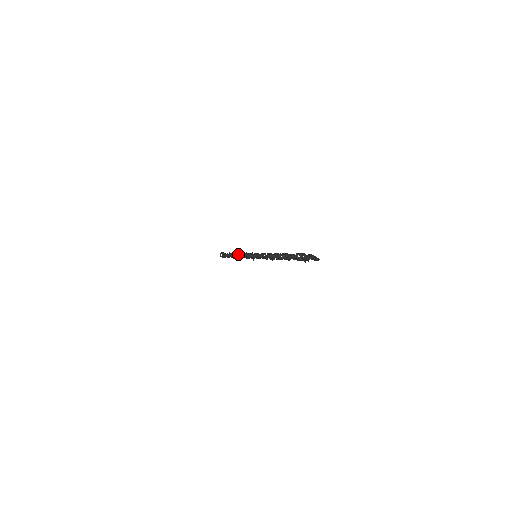
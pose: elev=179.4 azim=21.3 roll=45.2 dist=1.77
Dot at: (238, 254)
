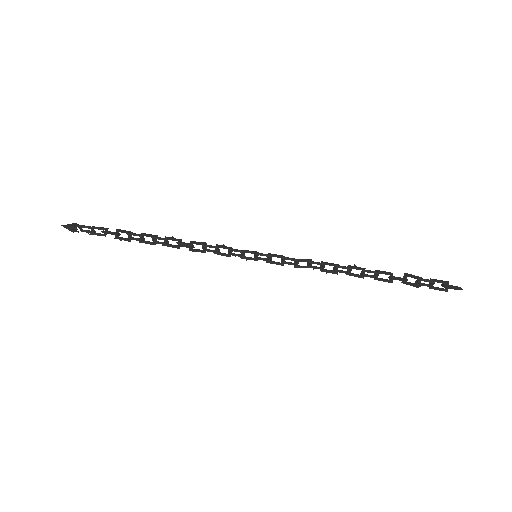
Dot at: (181, 244)
